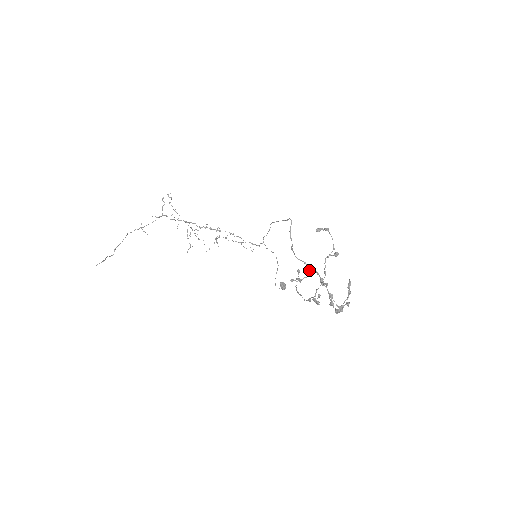
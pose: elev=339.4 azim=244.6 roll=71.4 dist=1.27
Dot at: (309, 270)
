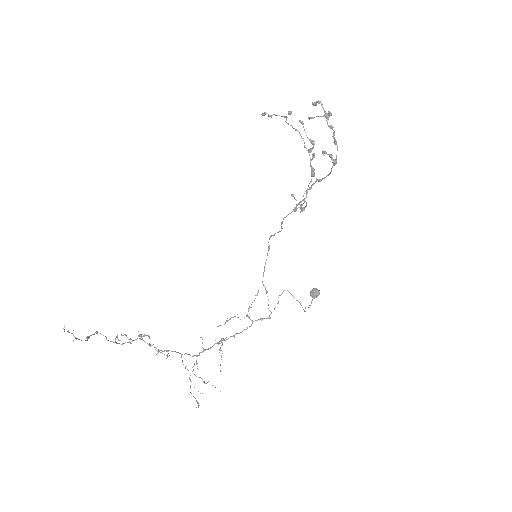
Dot at: (303, 199)
